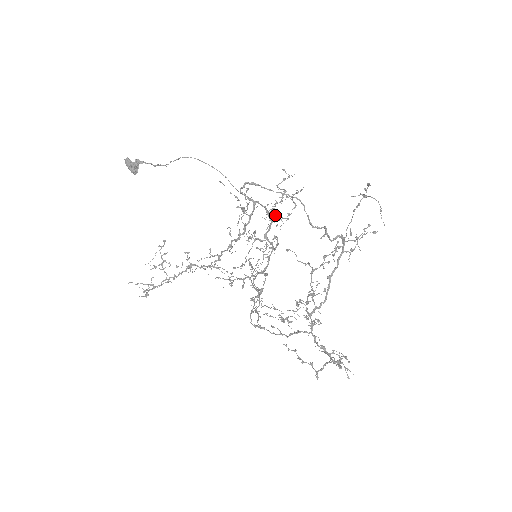
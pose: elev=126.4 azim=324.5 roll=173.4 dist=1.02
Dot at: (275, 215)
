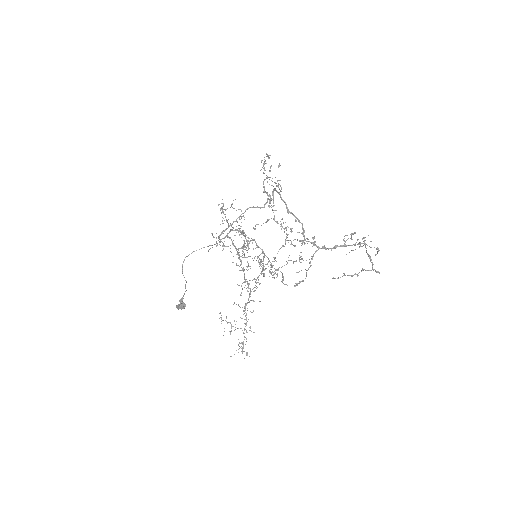
Dot at: occluded
